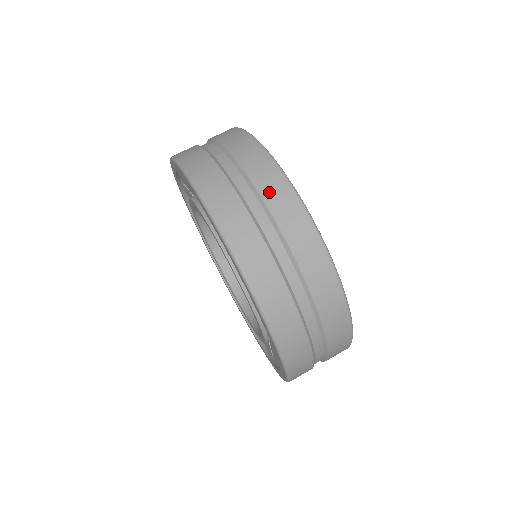
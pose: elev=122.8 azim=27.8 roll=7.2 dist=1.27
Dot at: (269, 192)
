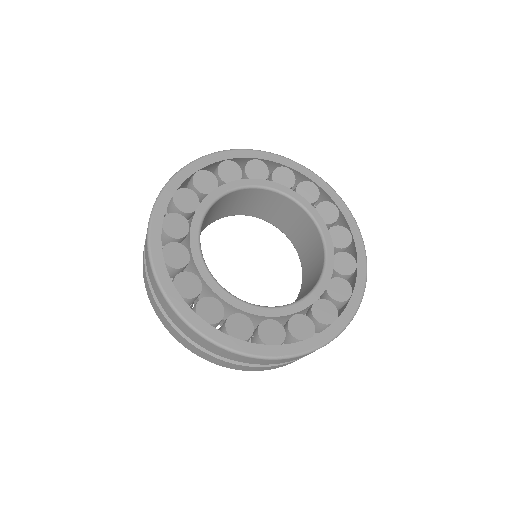
Dot at: (210, 348)
